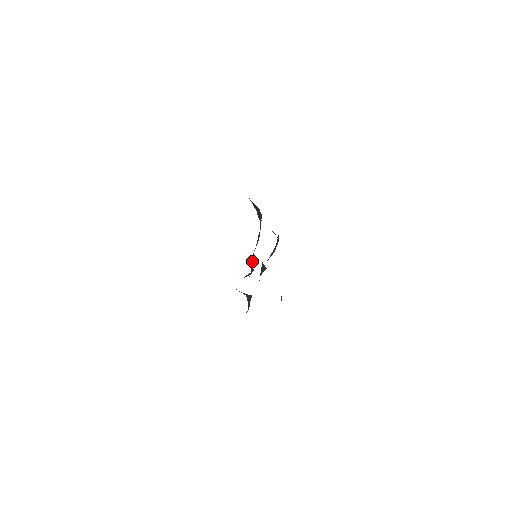
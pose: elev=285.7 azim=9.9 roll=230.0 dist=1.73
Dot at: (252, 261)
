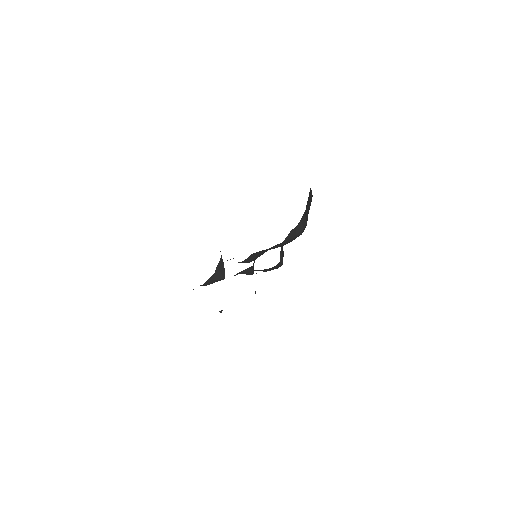
Dot at: (254, 255)
